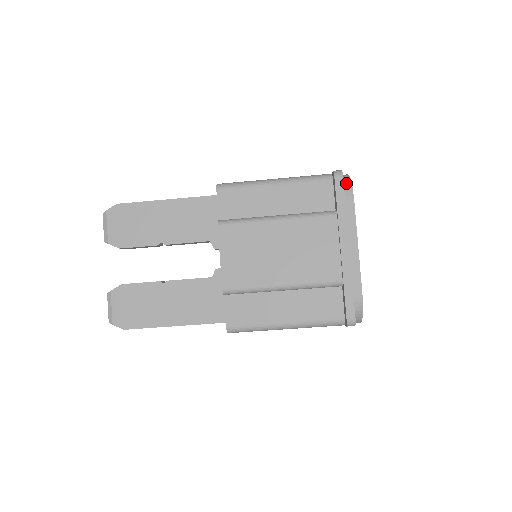
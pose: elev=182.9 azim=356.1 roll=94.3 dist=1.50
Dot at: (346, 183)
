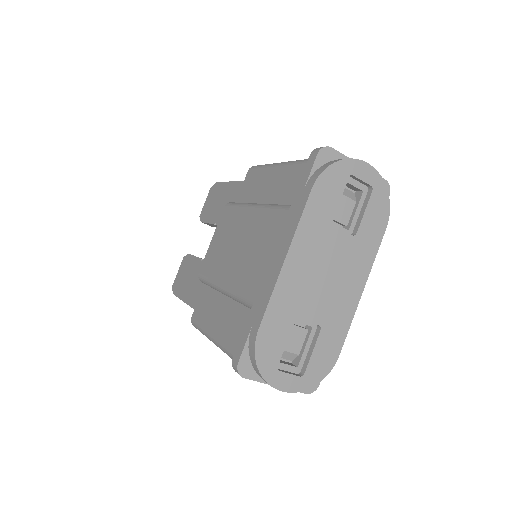
Dot at: (324, 166)
